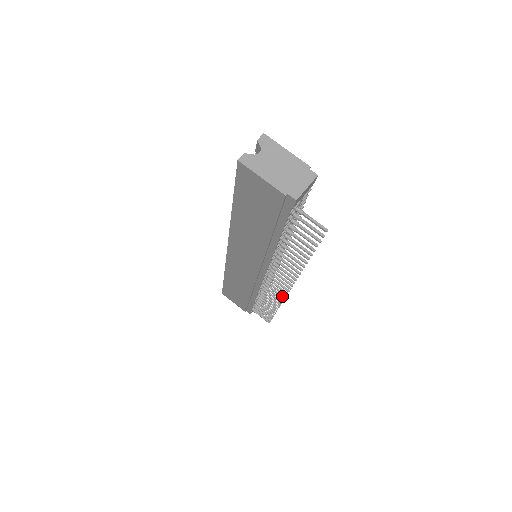
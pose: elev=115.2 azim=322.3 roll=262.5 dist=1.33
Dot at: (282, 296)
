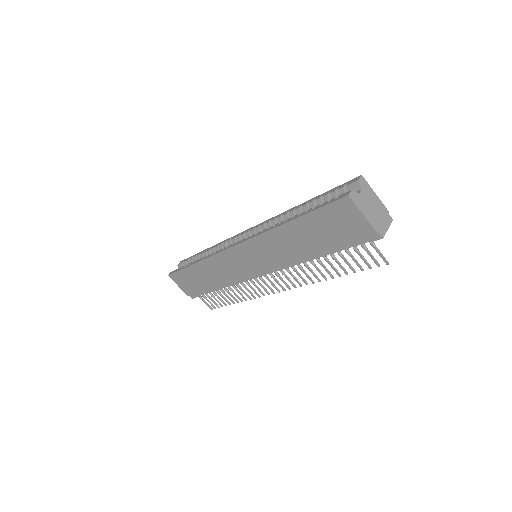
Dot at: (263, 293)
